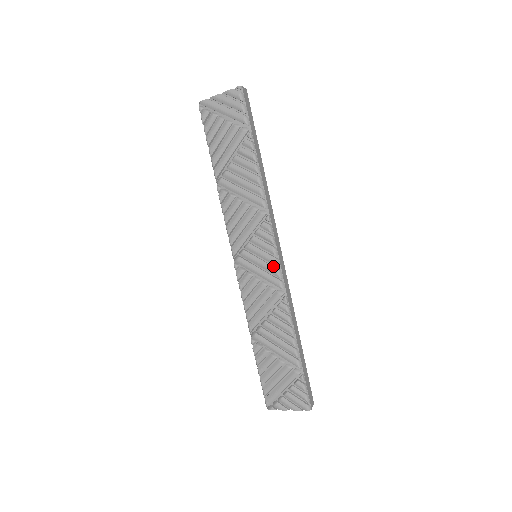
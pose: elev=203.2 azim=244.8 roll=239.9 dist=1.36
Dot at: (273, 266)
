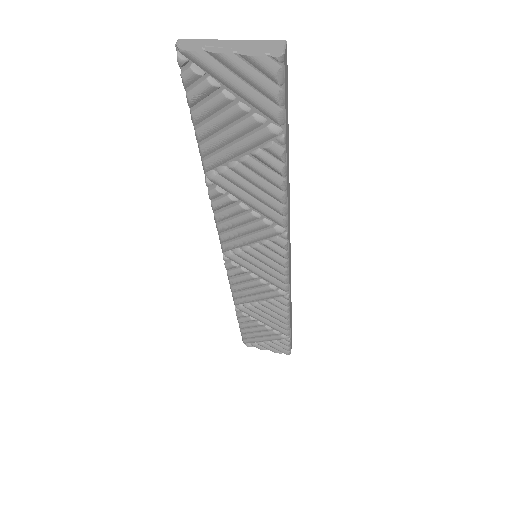
Dot at: (279, 274)
